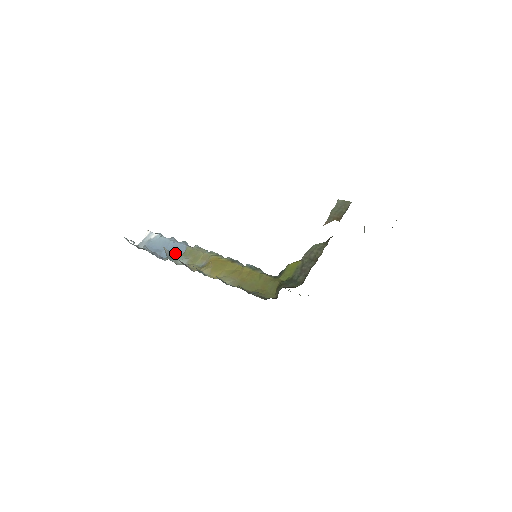
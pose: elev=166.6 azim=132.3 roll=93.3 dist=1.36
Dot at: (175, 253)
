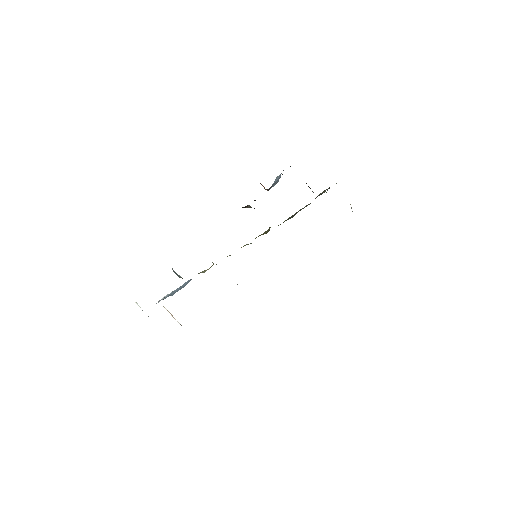
Dot at: occluded
